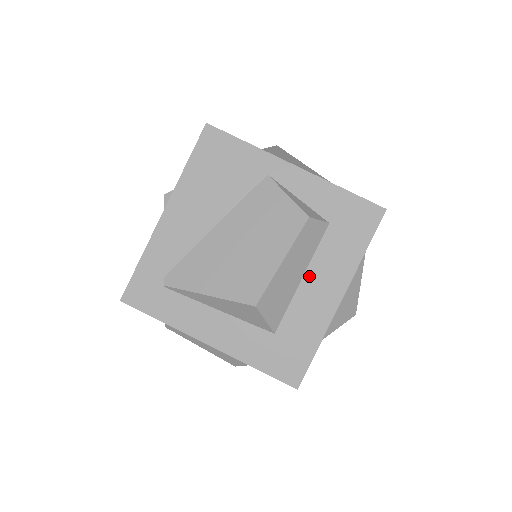
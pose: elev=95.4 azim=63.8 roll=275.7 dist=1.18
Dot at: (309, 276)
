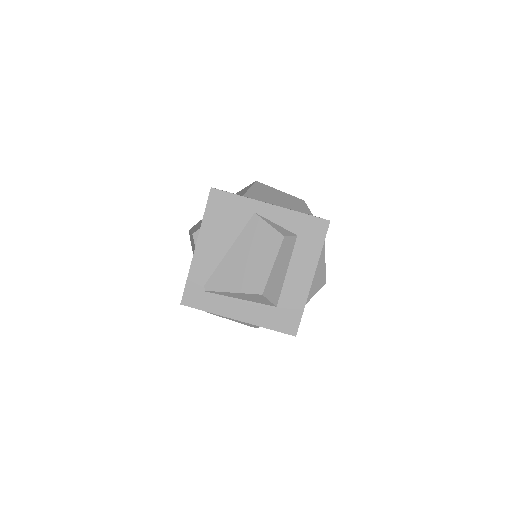
Dot at: (291, 269)
